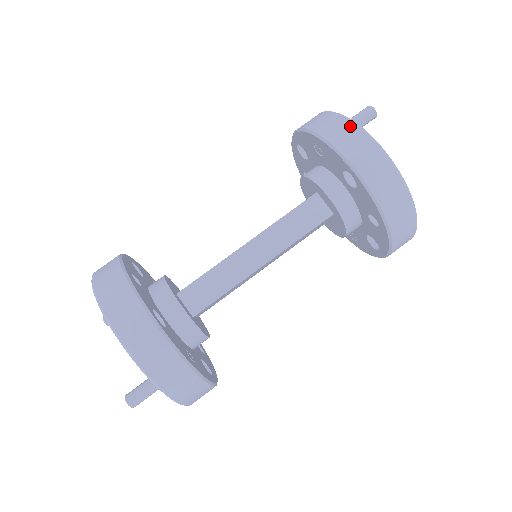
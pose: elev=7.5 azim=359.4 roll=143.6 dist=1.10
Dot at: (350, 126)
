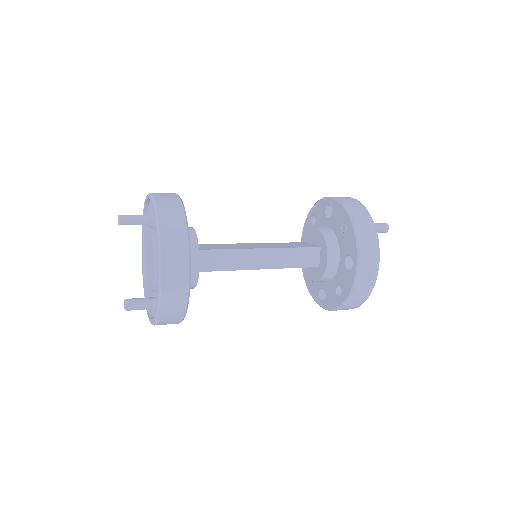
Dot at: (374, 235)
